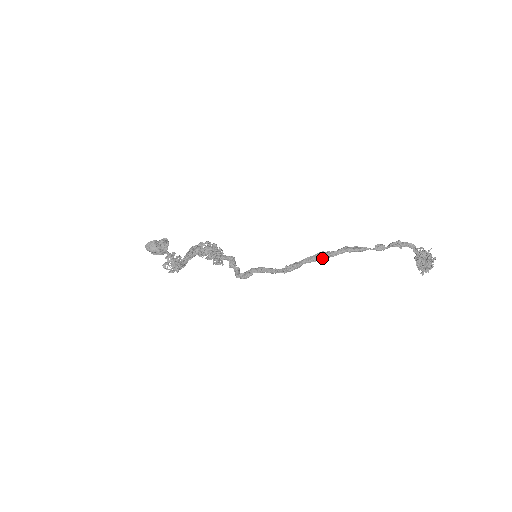
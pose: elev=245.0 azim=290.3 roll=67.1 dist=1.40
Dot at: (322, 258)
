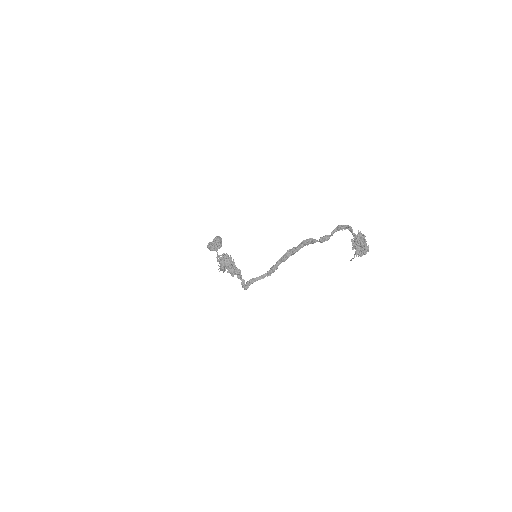
Dot at: (289, 256)
